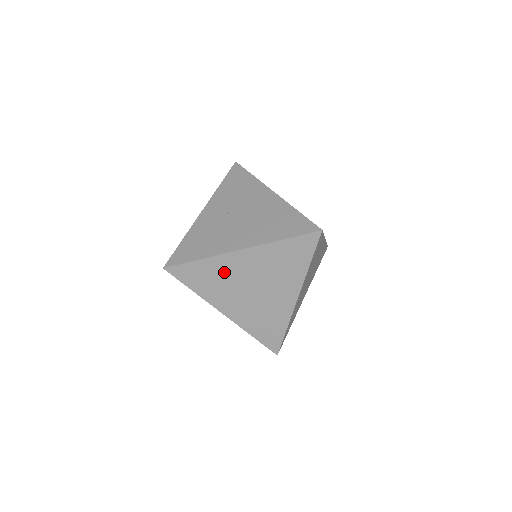
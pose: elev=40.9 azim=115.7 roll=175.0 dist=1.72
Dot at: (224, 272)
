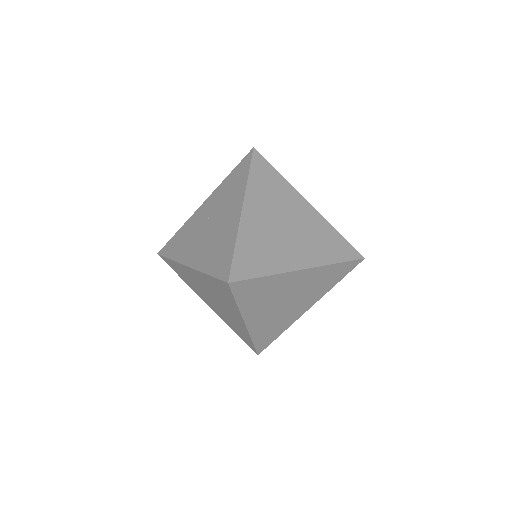
Dot at: (189, 276)
